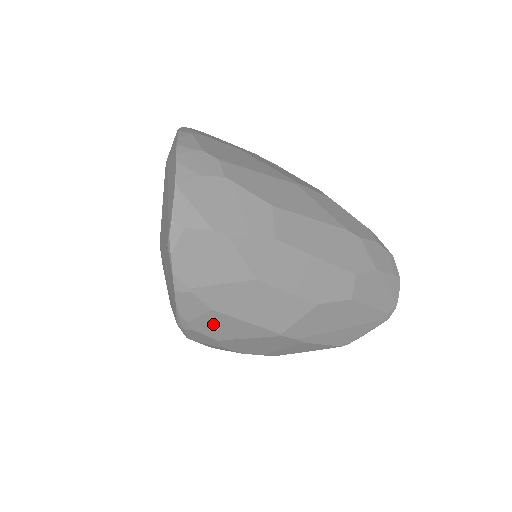
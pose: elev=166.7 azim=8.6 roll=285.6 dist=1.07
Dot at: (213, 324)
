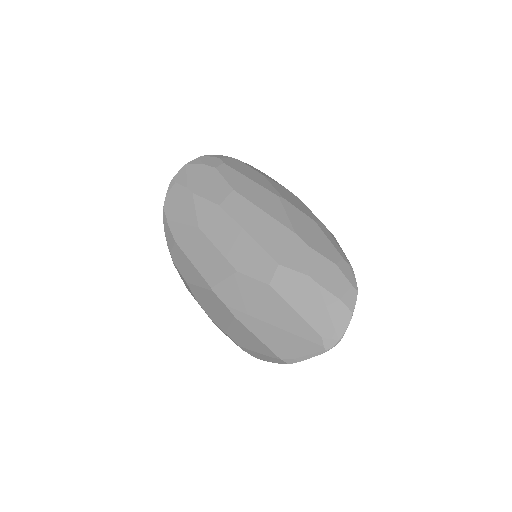
Dot at: (180, 259)
